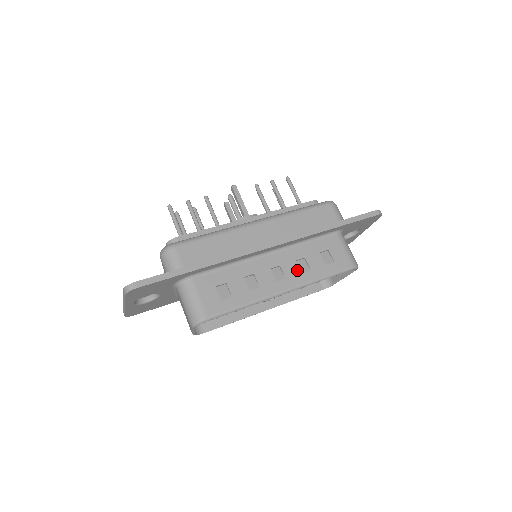
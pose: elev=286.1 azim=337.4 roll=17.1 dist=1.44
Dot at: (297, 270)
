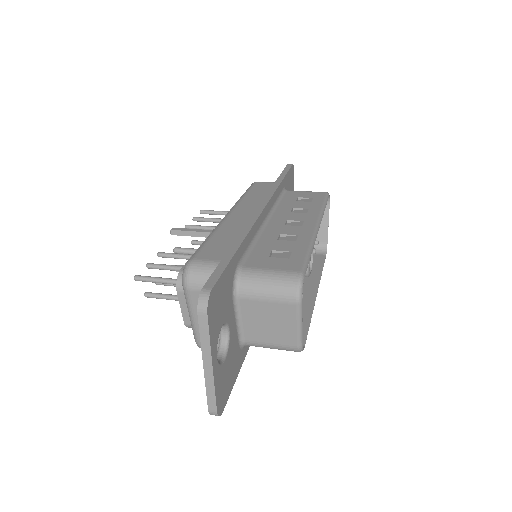
Dot at: (301, 214)
